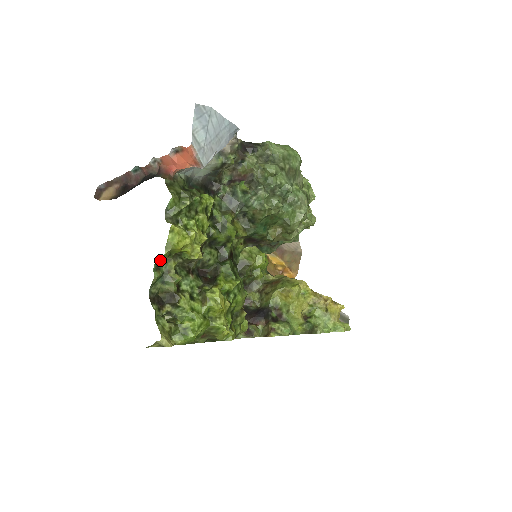
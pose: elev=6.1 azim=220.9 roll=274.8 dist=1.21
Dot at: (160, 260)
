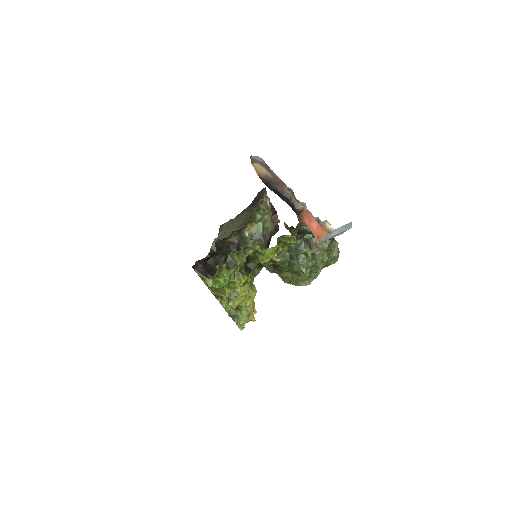
Dot at: occluded
